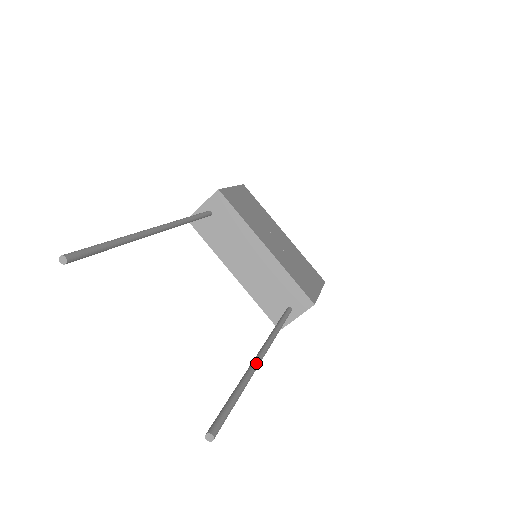
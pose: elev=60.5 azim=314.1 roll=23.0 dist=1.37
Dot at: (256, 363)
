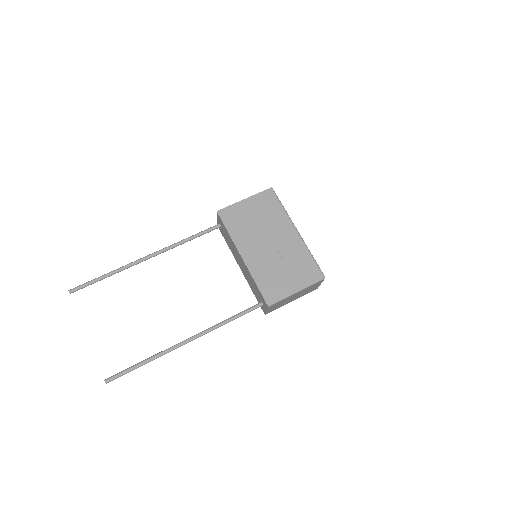
Dot at: (172, 347)
